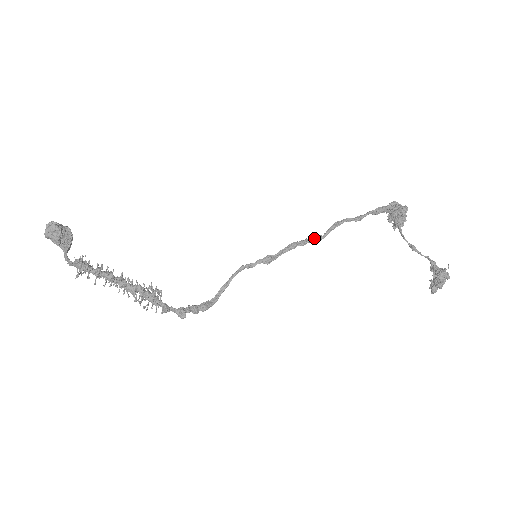
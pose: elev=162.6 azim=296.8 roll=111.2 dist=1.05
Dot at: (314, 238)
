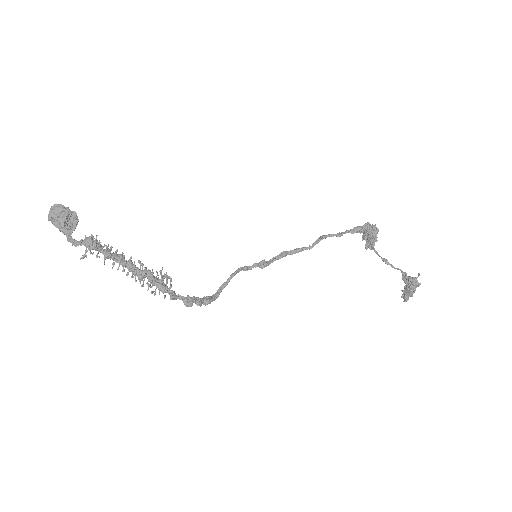
Dot at: (304, 247)
